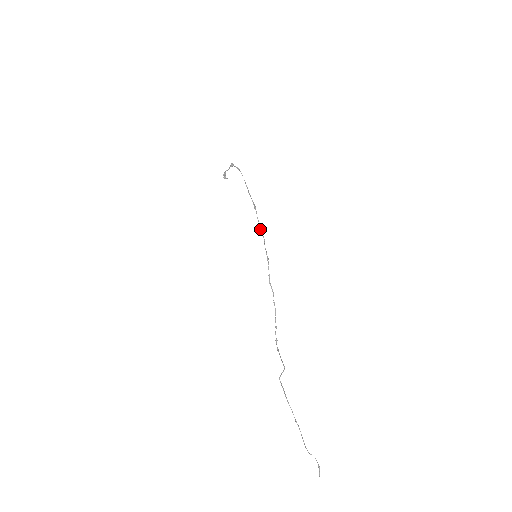
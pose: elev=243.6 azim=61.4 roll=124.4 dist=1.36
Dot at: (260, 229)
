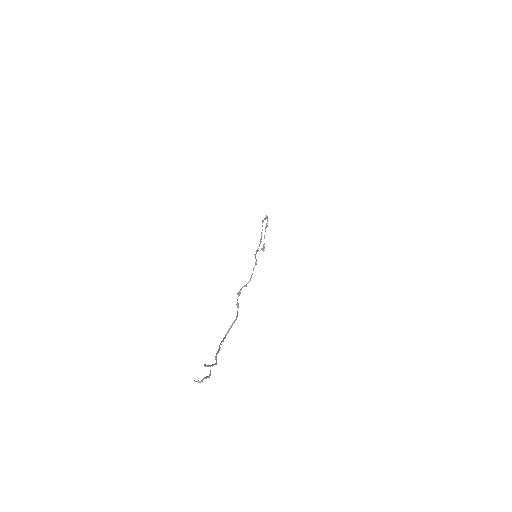
Dot at: (262, 222)
